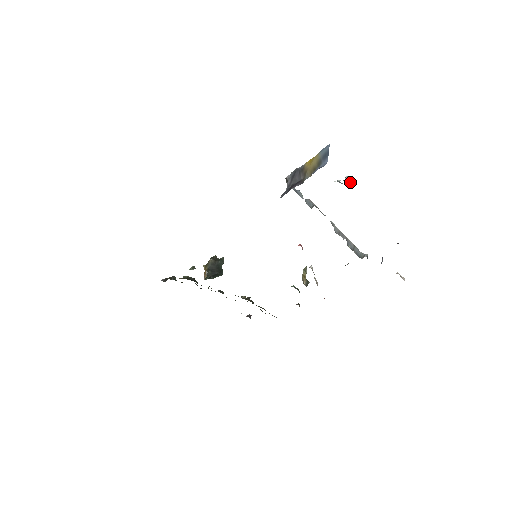
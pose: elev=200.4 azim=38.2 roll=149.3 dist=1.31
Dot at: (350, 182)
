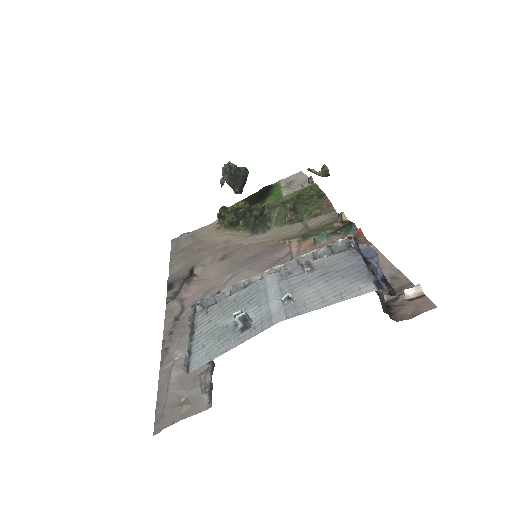
Dot at: (247, 326)
